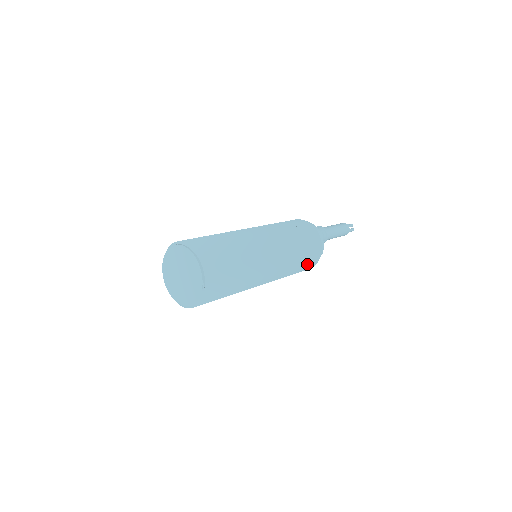
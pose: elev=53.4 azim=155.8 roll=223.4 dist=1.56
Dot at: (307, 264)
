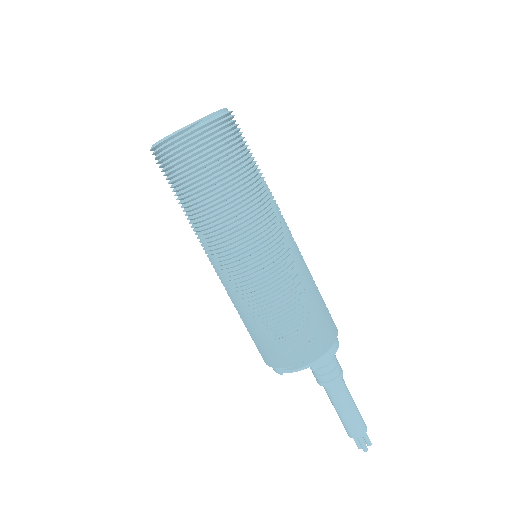
Dot at: (290, 341)
